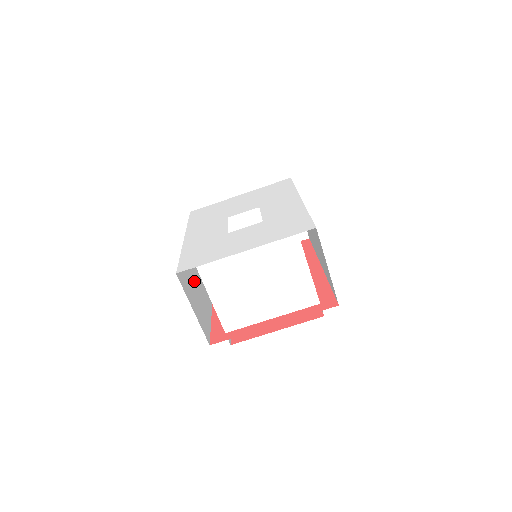
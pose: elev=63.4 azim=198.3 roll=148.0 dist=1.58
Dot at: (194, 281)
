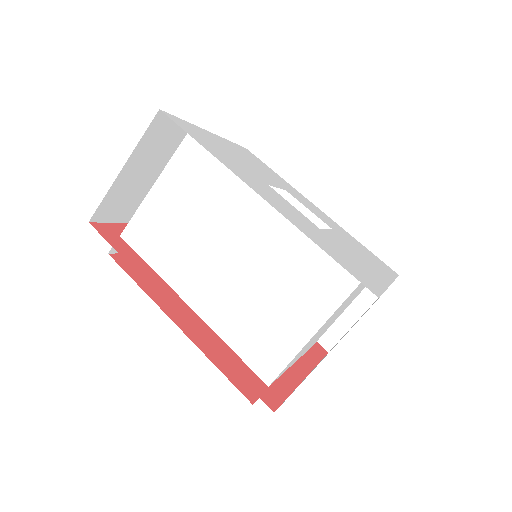
Dot at: occluded
